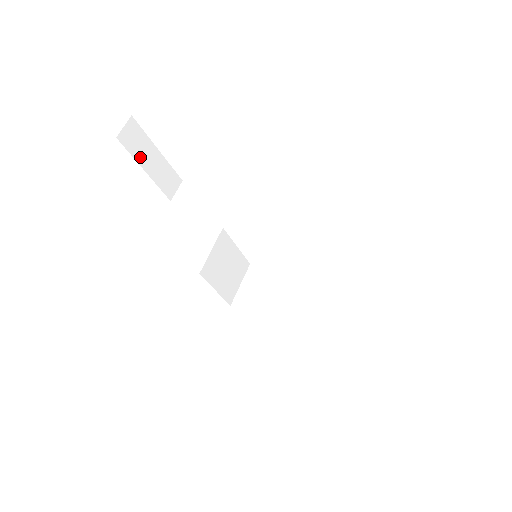
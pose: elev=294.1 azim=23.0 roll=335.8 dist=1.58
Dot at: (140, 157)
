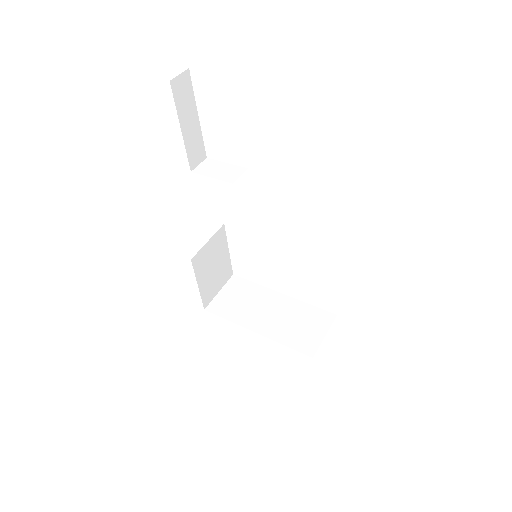
Dot at: (182, 112)
